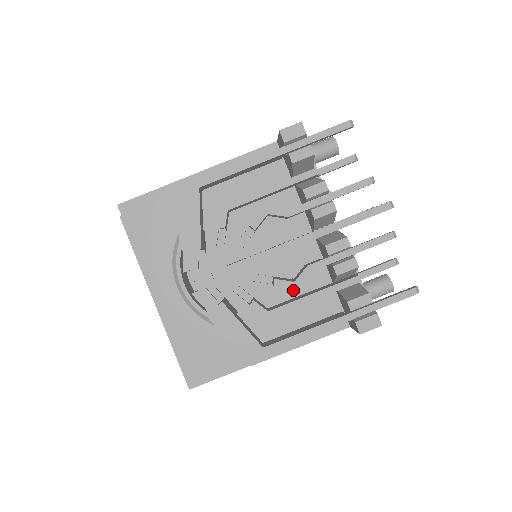
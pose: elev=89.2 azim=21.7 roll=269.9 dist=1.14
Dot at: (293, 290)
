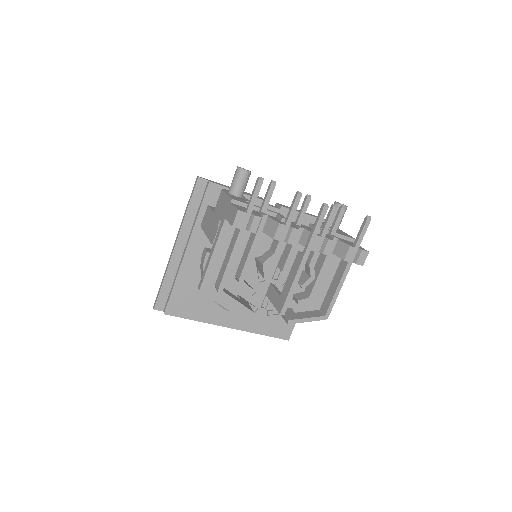
Dot at: occluded
